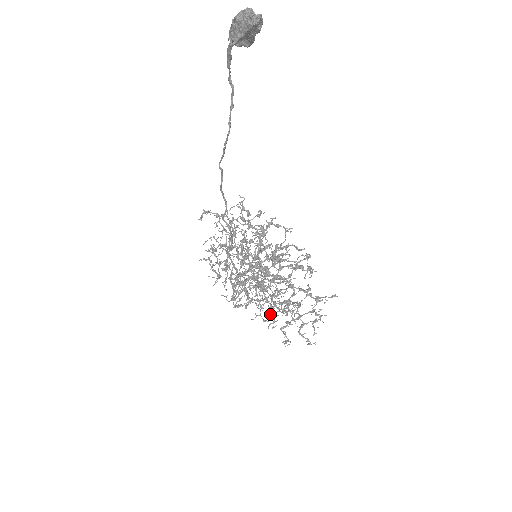
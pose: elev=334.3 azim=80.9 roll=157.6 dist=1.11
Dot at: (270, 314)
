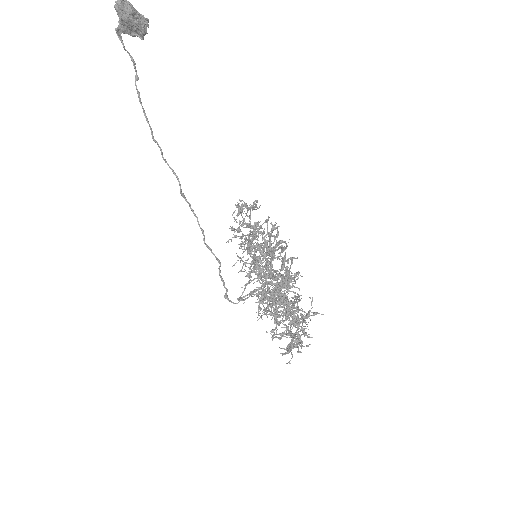
Dot at: occluded
